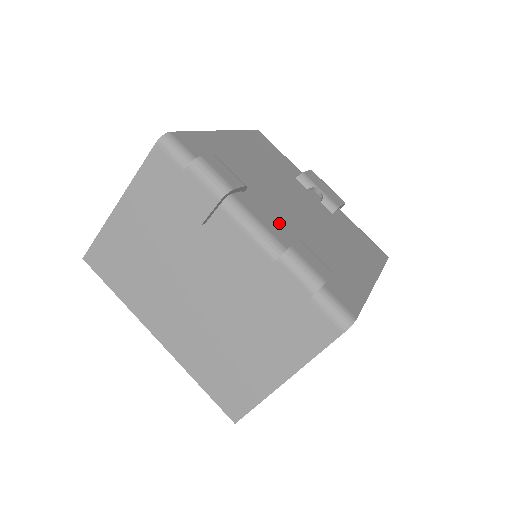
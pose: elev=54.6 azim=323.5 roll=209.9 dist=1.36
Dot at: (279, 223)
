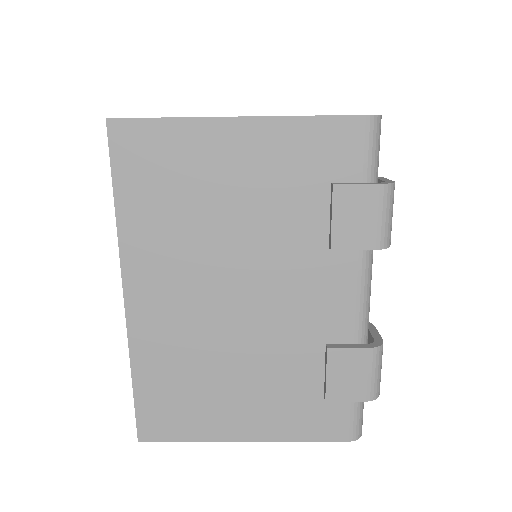
Dot at: occluded
